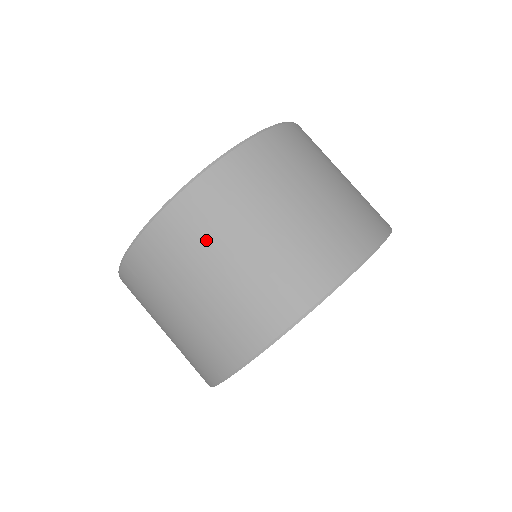
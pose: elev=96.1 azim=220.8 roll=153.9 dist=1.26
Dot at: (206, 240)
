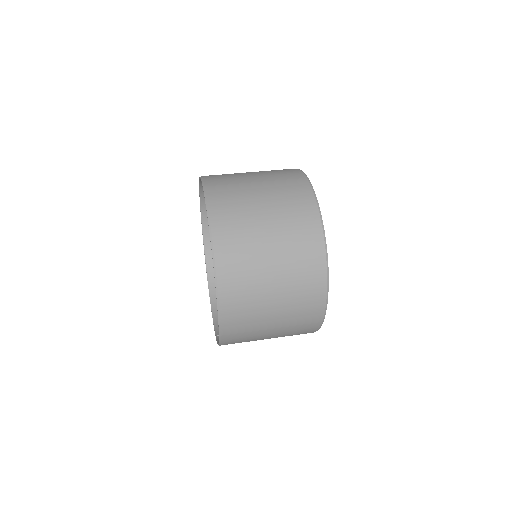
Dot at: (251, 263)
